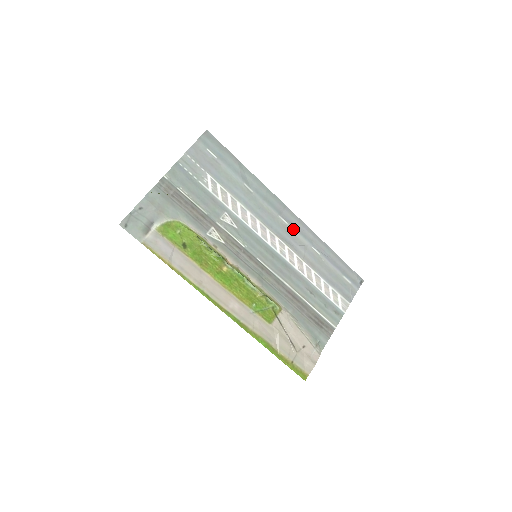
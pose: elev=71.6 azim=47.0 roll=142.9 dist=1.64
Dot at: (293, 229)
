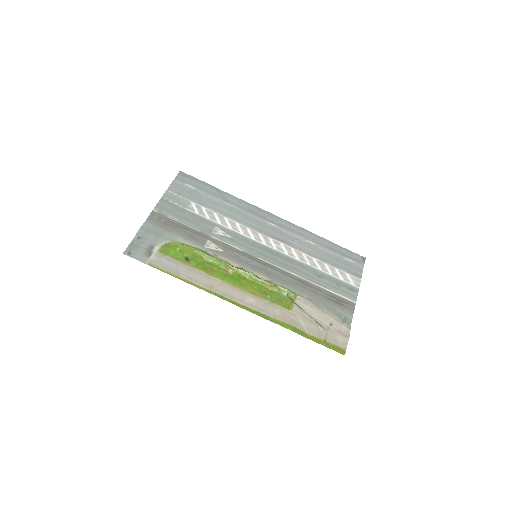
Dot at: (282, 229)
